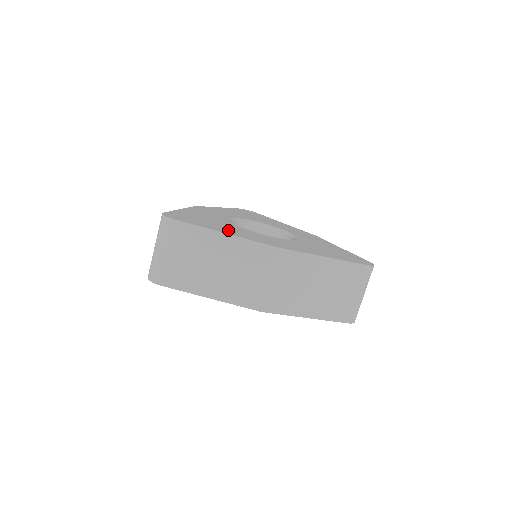
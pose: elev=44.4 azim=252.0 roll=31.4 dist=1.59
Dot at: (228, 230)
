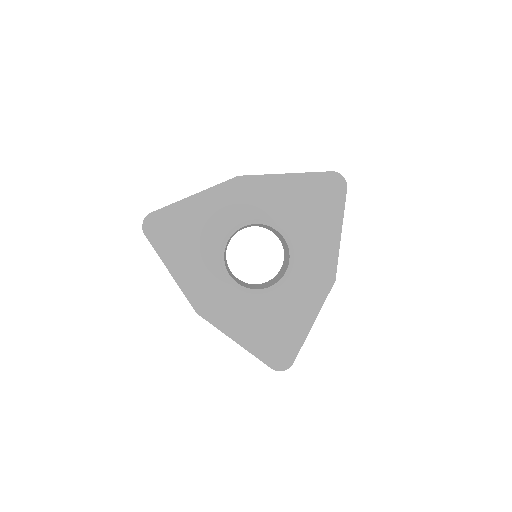
Dot at: occluded
